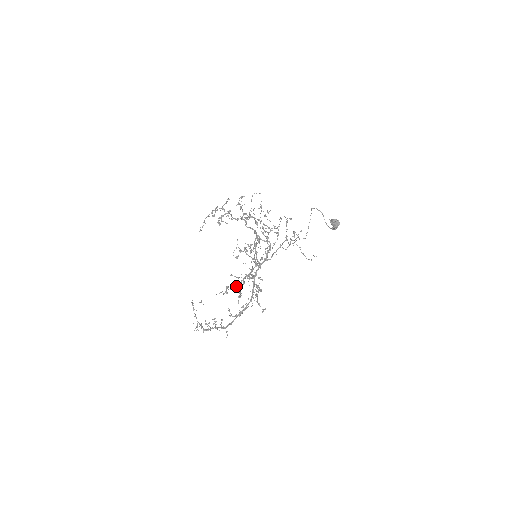
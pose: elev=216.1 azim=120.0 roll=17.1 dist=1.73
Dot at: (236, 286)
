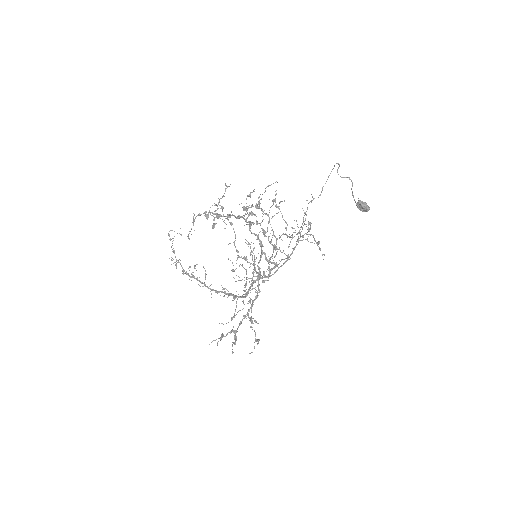
Dot at: occluded
